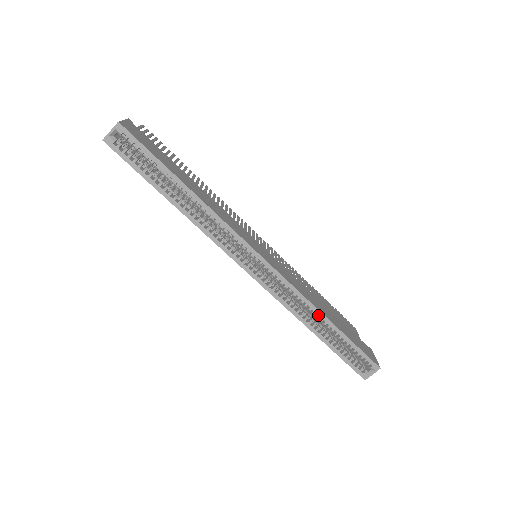
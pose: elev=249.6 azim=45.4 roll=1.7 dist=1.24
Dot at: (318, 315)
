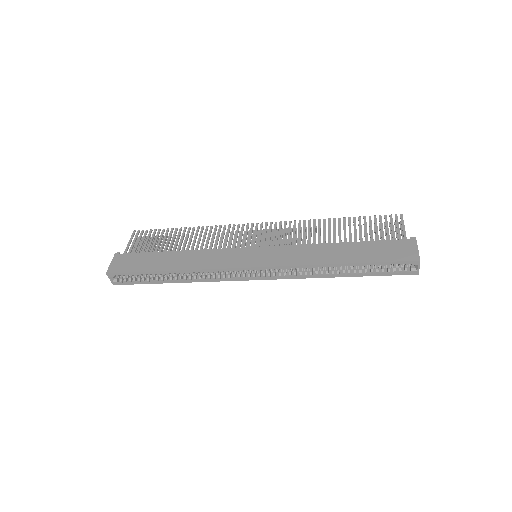
Dot at: (326, 267)
